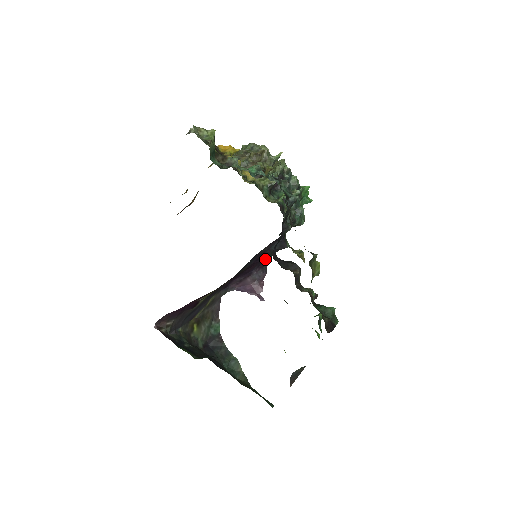
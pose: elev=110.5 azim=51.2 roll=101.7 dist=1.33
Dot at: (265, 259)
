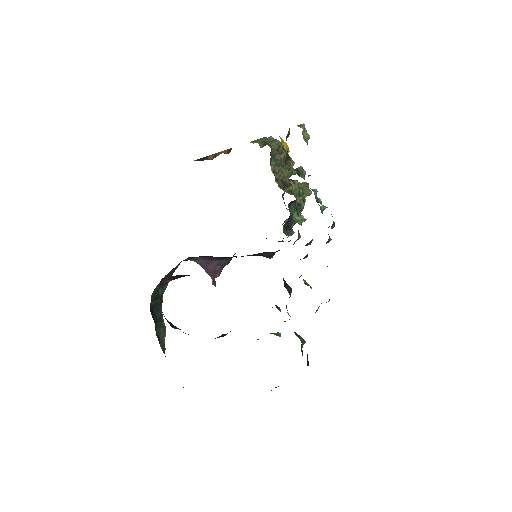
Dot at: occluded
